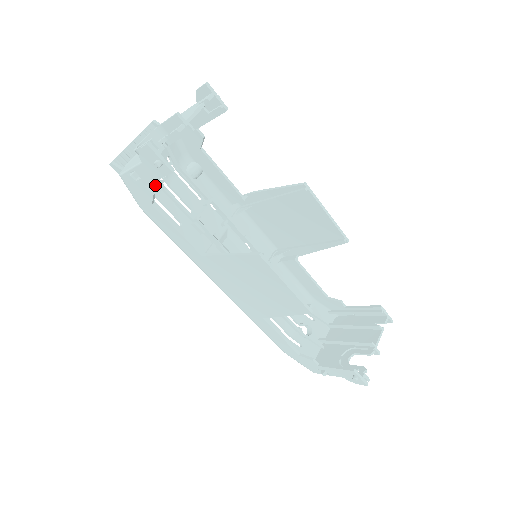
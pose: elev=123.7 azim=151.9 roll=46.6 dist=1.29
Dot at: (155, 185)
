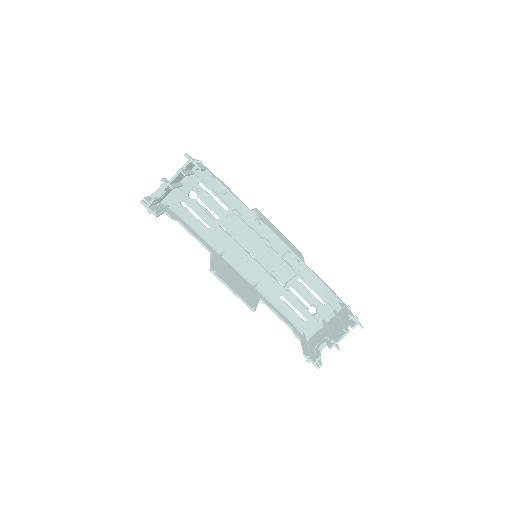
Dot at: (190, 202)
